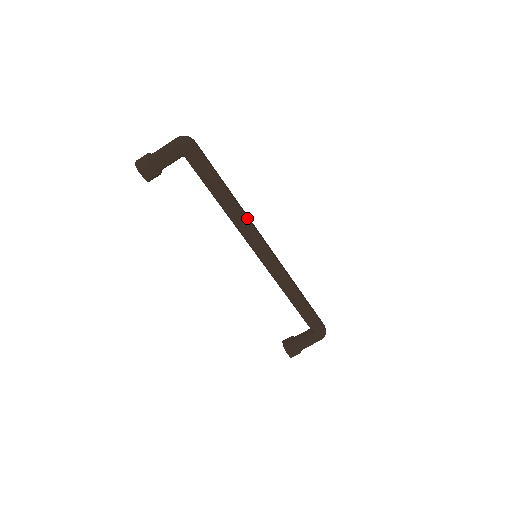
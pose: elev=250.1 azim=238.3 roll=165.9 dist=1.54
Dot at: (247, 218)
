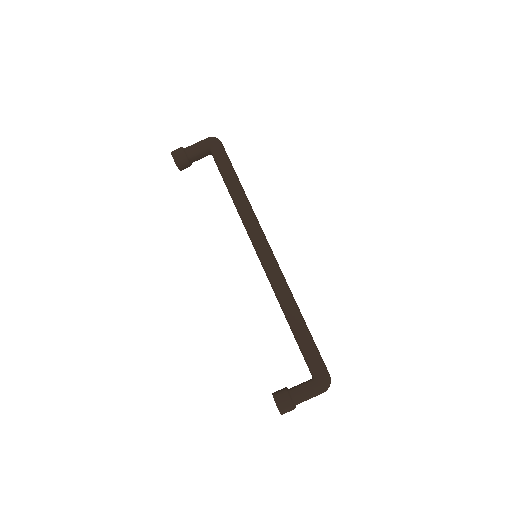
Dot at: (252, 210)
